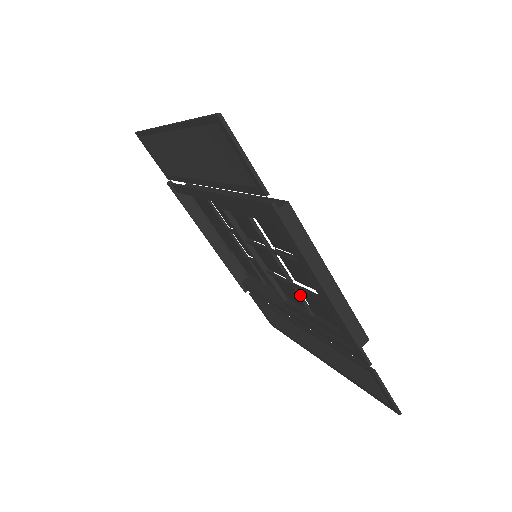
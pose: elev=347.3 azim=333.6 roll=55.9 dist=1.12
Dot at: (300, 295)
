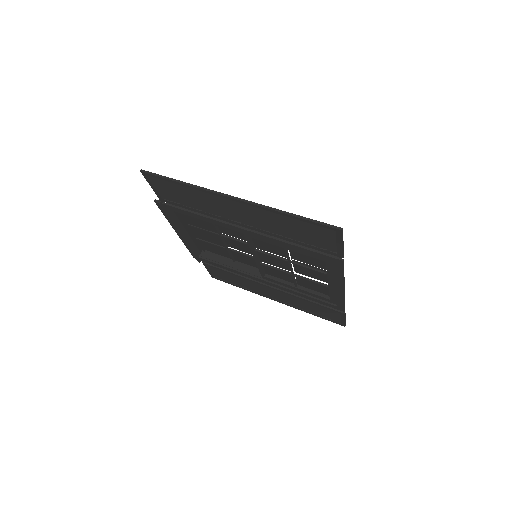
Dot at: (295, 279)
